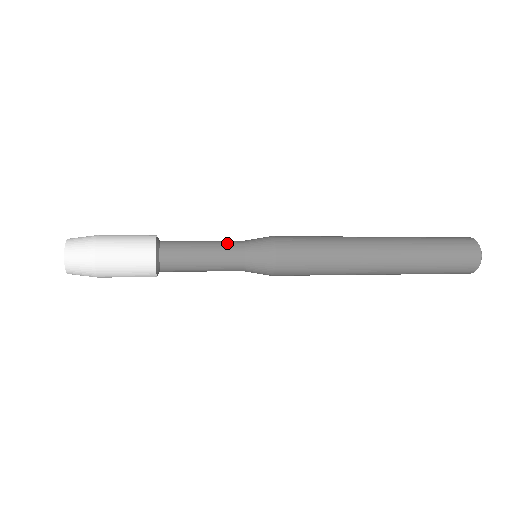
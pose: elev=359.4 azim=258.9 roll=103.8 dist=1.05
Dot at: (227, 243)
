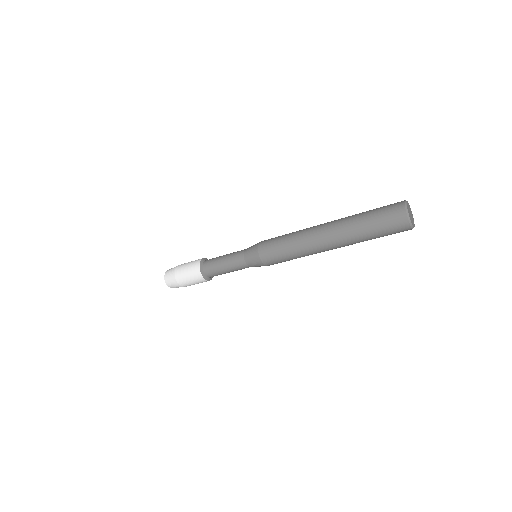
Dot at: (238, 251)
